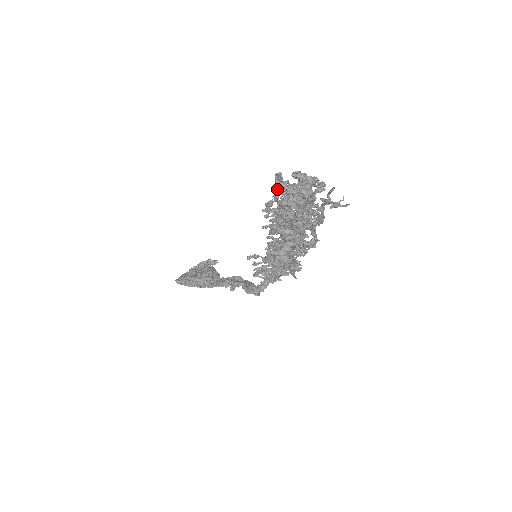
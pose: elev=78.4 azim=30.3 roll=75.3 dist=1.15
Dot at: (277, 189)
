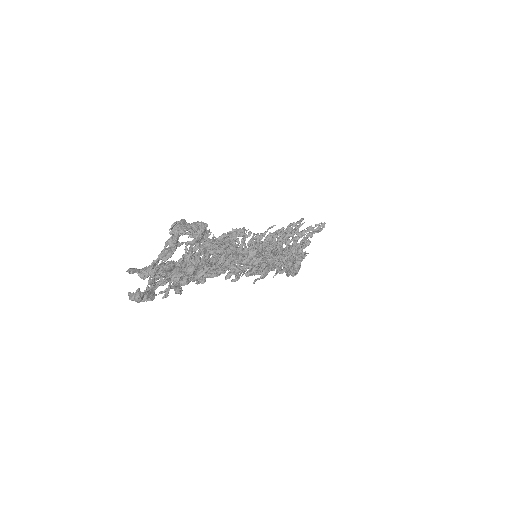
Dot at: (143, 278)
